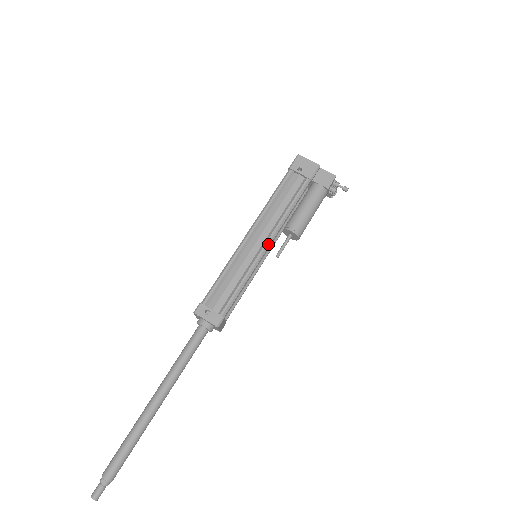
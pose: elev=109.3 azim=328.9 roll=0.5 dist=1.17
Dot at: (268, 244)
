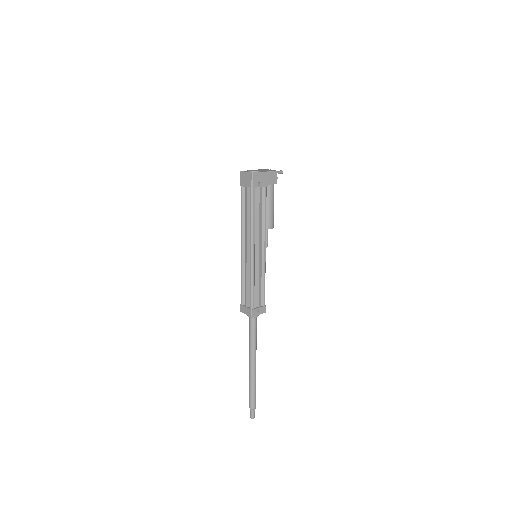
Dot at: (265, 248)
